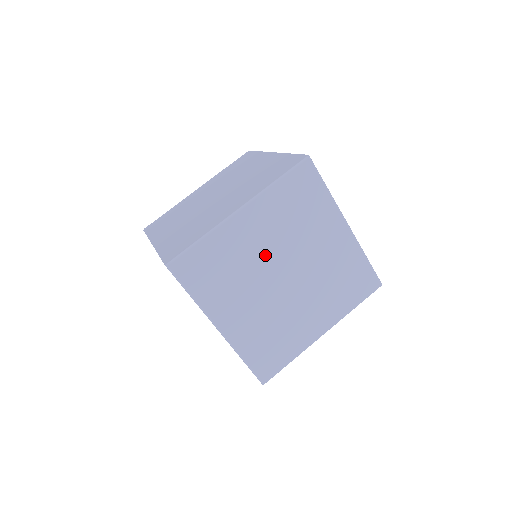
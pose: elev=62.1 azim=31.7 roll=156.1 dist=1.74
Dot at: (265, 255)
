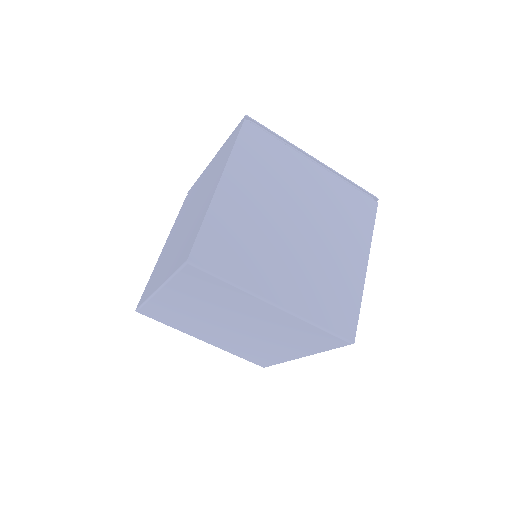
Dot at: (204, 314)
